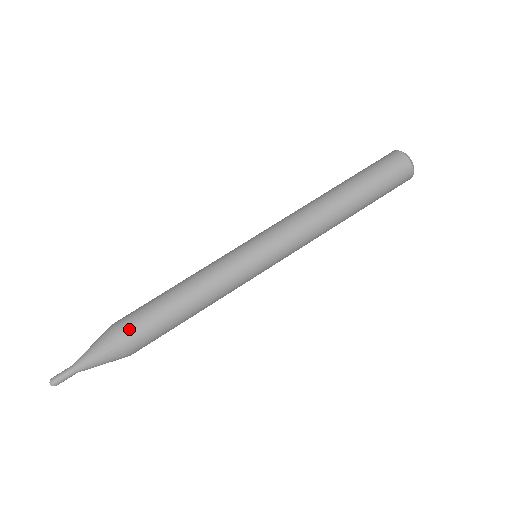
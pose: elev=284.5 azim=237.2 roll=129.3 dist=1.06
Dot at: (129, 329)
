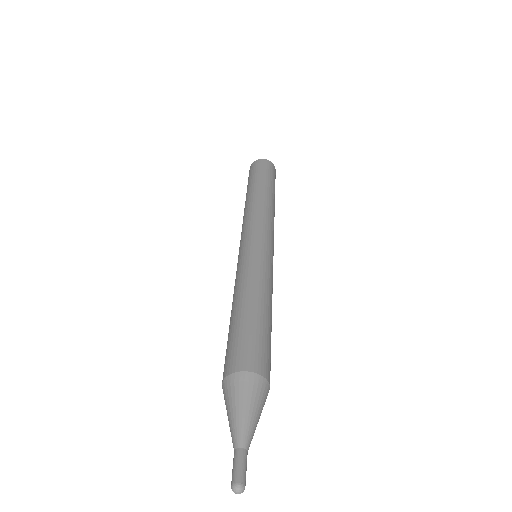
Dot at: (264, 359)
